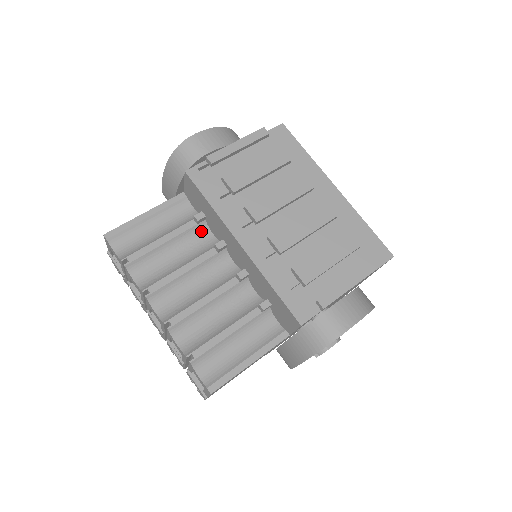
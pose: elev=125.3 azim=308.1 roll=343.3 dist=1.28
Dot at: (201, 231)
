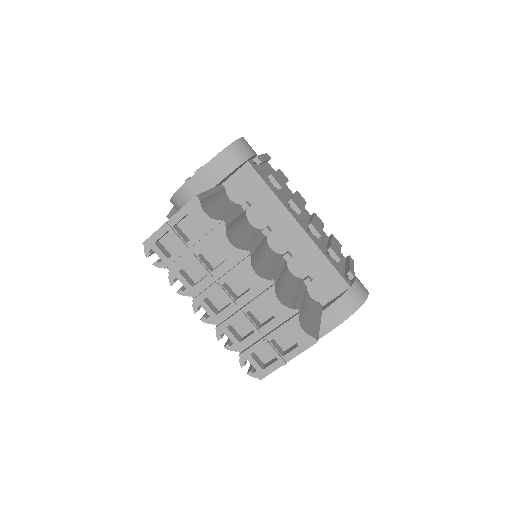
Dot at: (245, 218)
